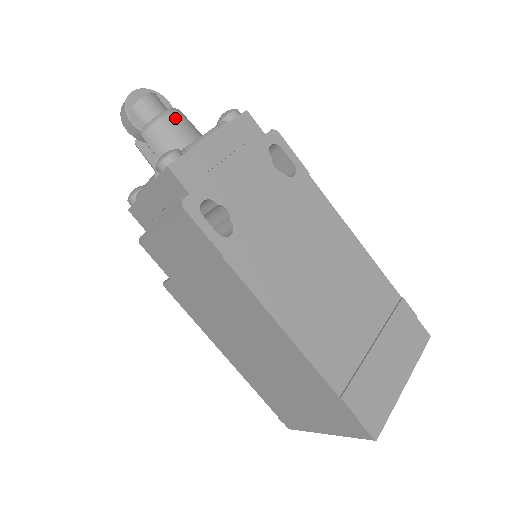
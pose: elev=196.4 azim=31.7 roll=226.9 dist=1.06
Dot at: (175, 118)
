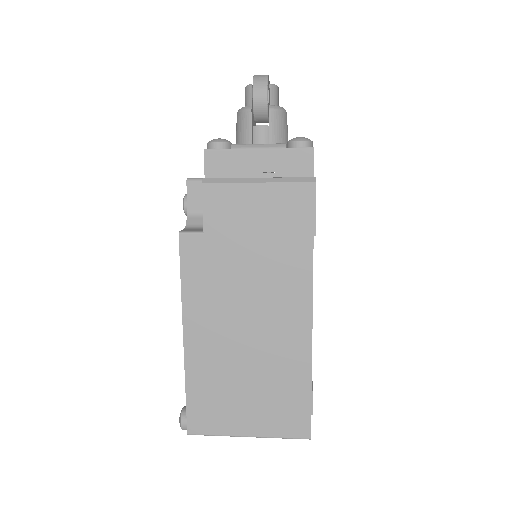
Dot at: occluded
